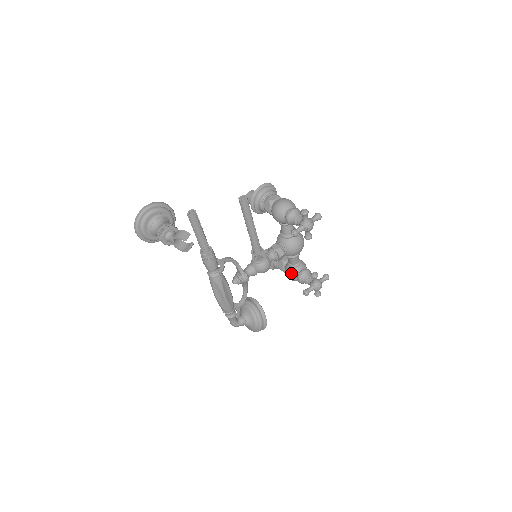
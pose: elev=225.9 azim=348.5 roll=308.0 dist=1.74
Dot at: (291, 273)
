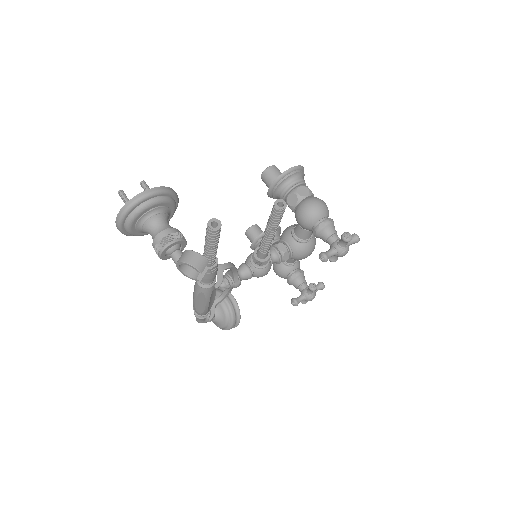
Dot at: (282, 271)
